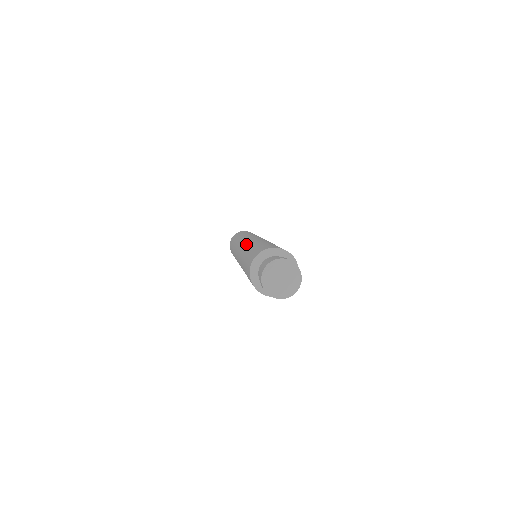
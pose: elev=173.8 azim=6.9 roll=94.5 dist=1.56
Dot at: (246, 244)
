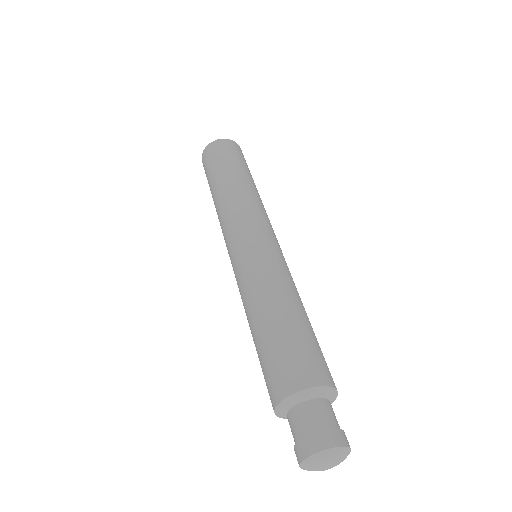
Dot at: occluded
